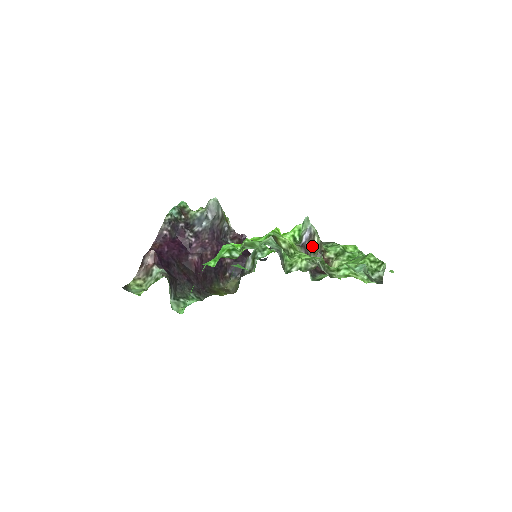
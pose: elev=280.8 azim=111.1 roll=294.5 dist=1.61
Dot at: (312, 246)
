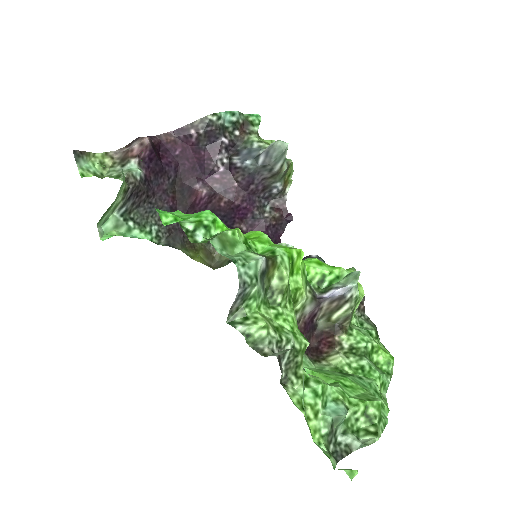
Dot at: (333, 310)
